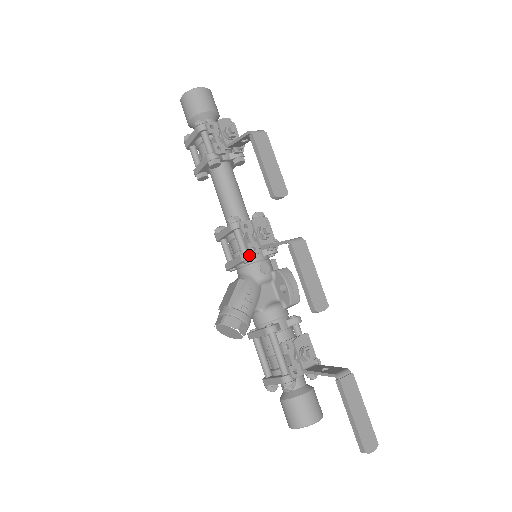
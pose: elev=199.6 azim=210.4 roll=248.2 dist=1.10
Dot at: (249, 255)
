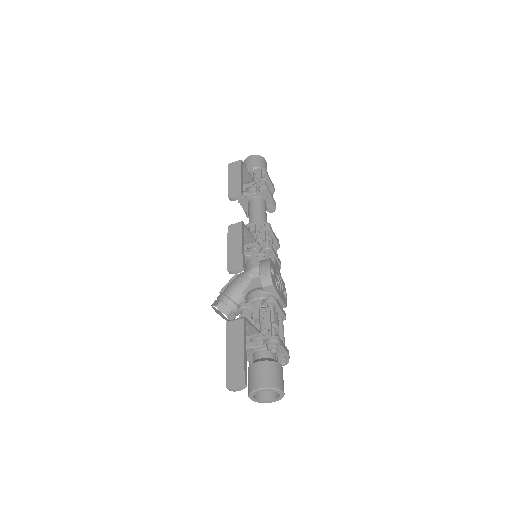
Dot at: occluded
